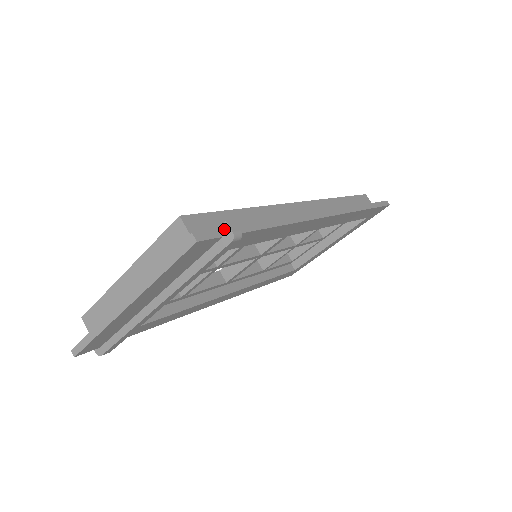
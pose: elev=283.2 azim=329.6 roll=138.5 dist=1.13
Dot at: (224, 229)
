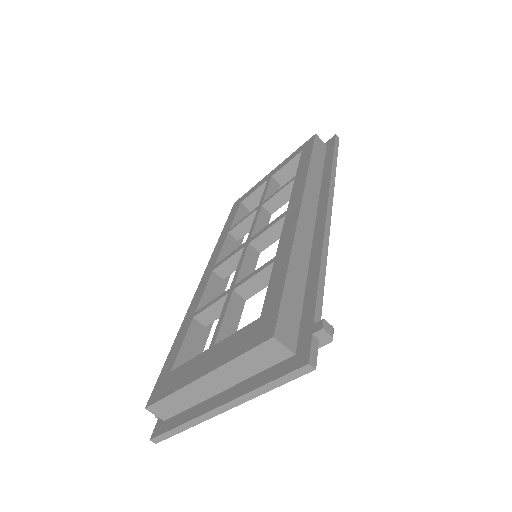
Dot at: (321, 334)
